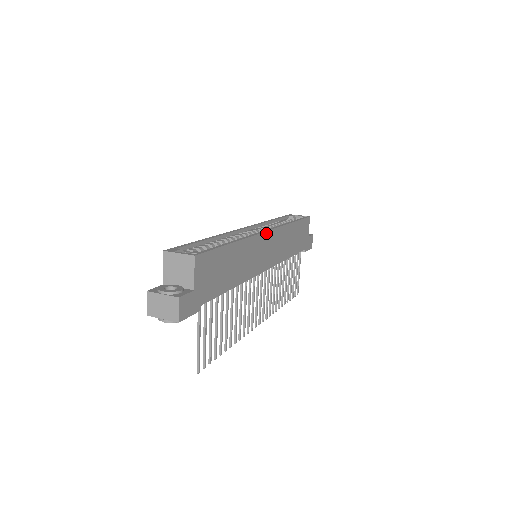
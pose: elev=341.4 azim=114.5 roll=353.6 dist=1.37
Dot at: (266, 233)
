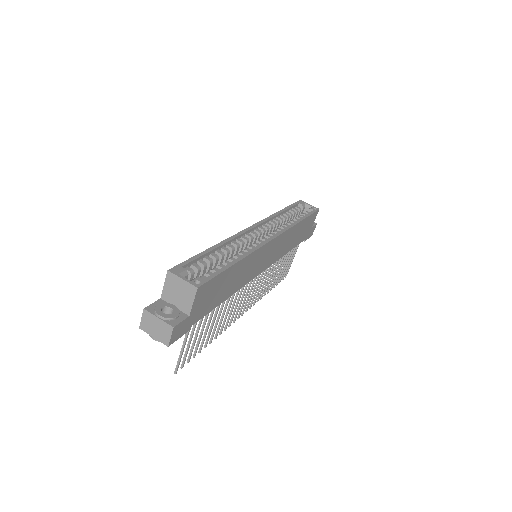
Dot at: (272, 241)
